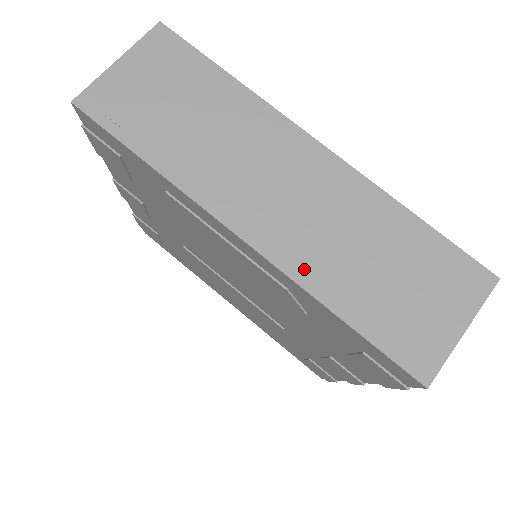
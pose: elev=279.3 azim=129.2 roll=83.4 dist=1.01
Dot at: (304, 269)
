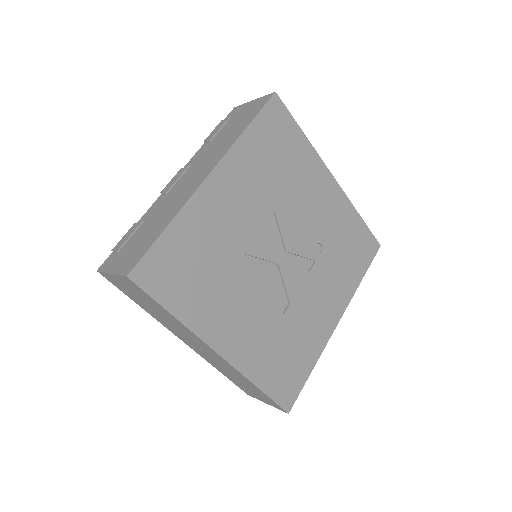
Dot at: (207, 360)
